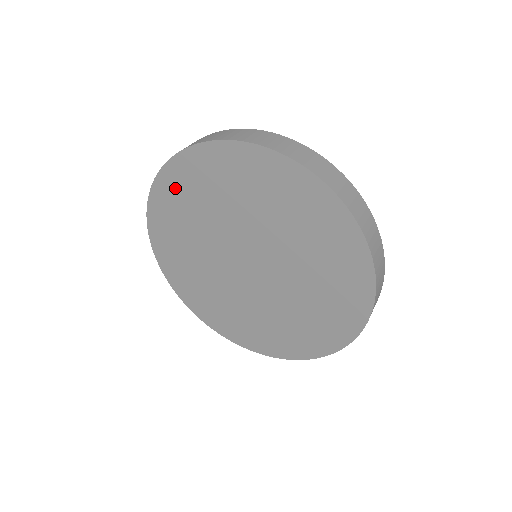
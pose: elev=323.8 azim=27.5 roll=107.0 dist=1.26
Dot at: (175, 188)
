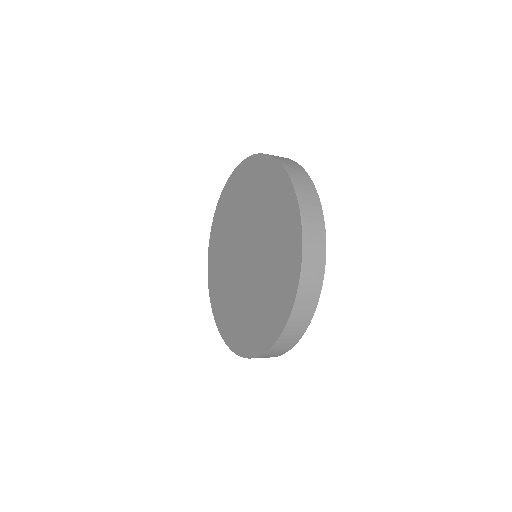
Dot at: (213, 260)
